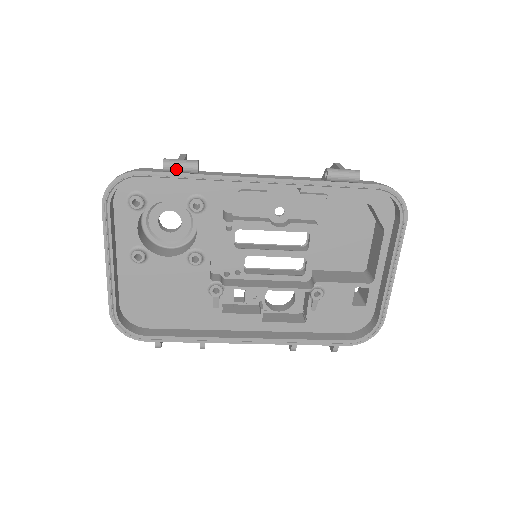
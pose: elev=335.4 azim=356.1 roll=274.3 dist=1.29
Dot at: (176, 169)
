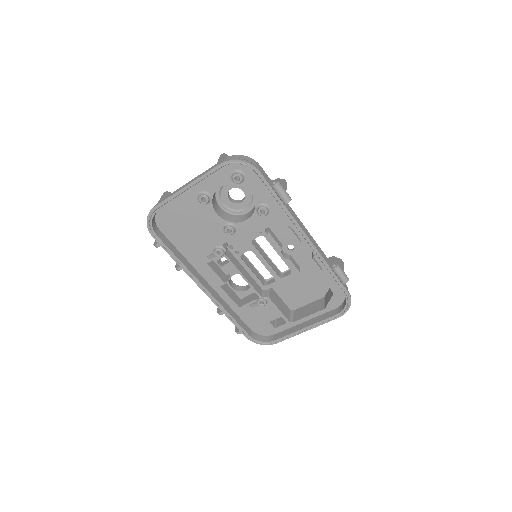
Dot at: (278, 192)
